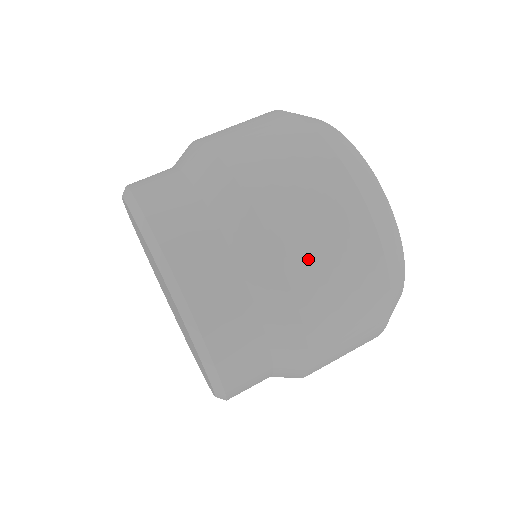
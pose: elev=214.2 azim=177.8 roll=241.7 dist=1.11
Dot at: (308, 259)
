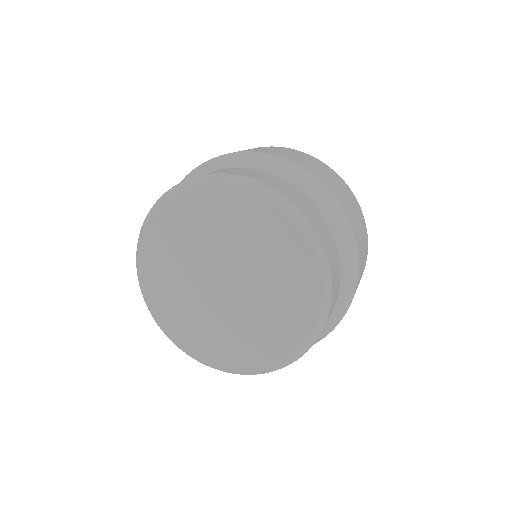
Dot at: occluded
